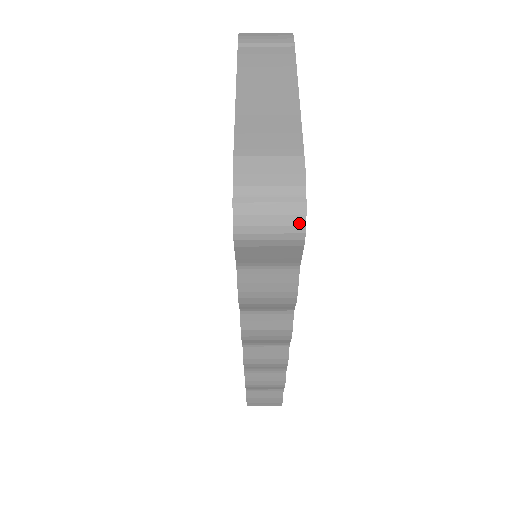
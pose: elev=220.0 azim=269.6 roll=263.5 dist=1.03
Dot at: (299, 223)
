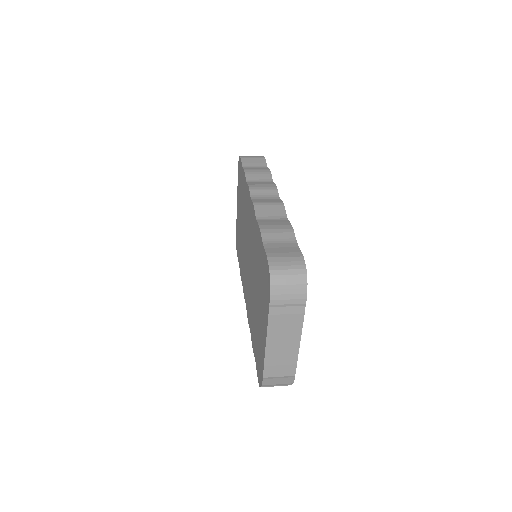
Dot at: occluded
